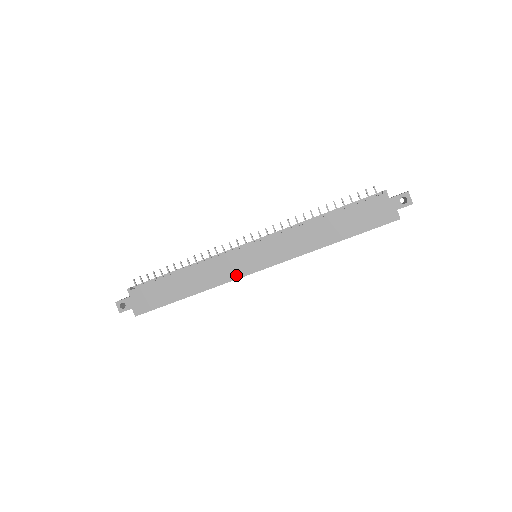
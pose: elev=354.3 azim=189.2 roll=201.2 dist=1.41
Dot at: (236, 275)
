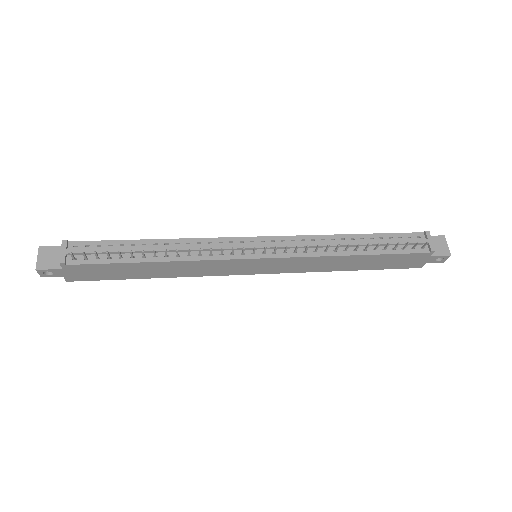
Dot at: (225, 273)
